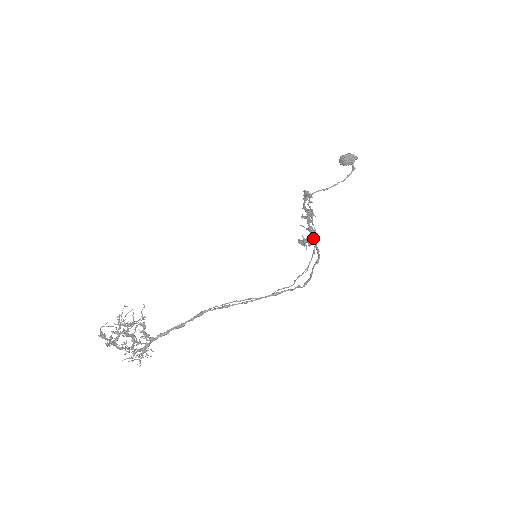
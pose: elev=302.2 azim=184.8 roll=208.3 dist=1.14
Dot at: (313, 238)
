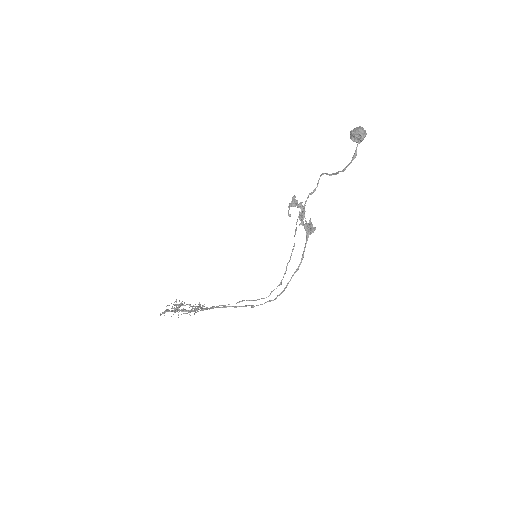
Dot at: (306, 237)
